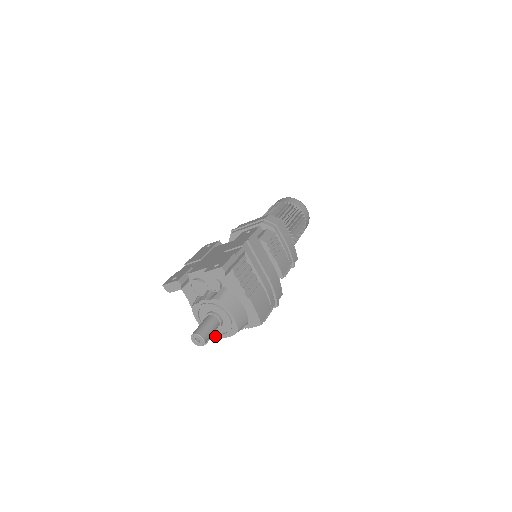
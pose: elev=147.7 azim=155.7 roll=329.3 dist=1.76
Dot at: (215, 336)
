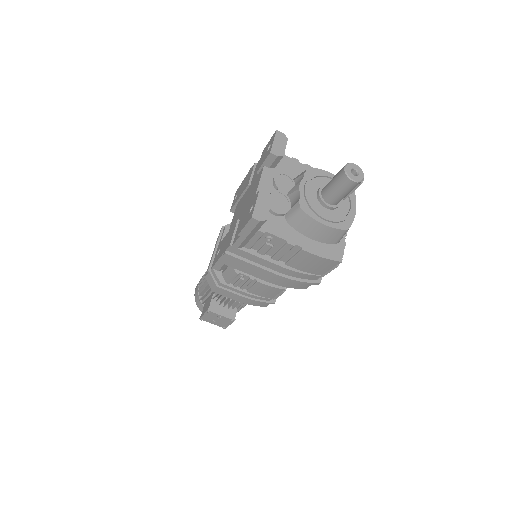
Dot at: (349, 222)
